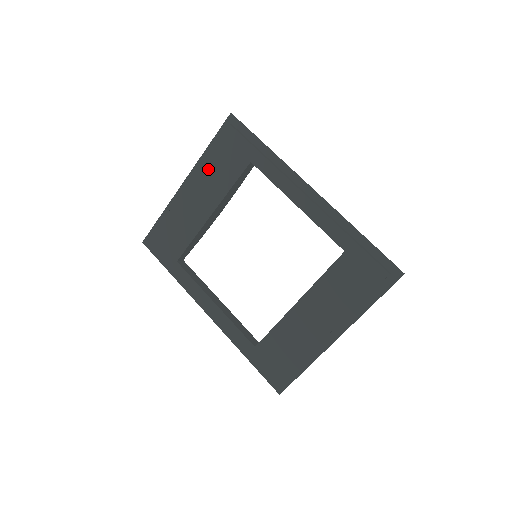
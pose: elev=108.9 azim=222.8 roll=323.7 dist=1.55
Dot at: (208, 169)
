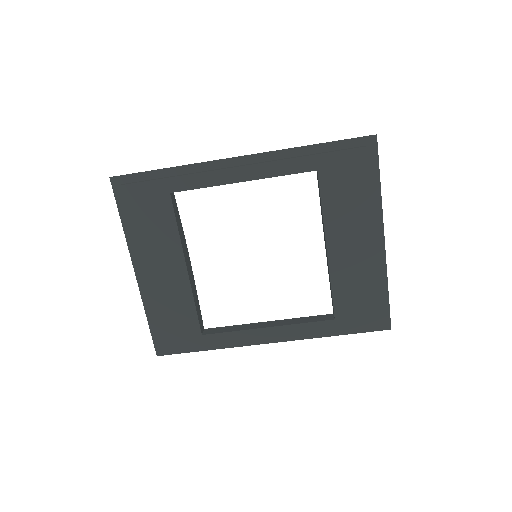
Dot at: (143, 239)
